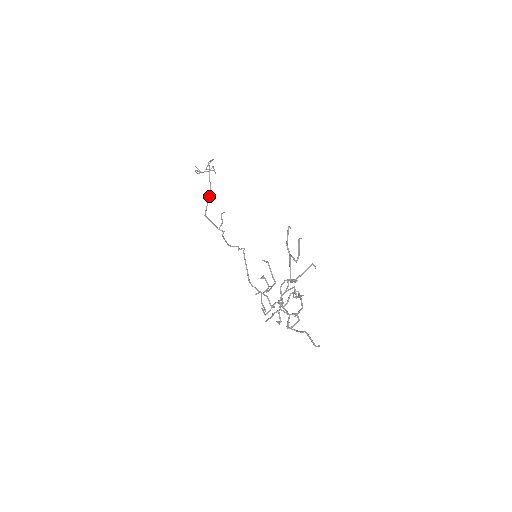
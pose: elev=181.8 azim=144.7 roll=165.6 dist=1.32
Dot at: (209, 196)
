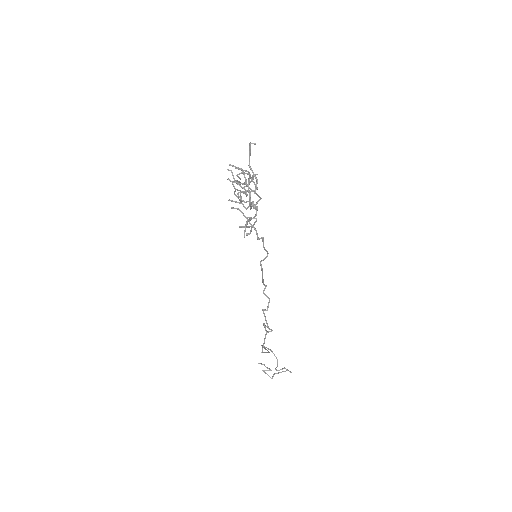
Dot at: (268, 352)
